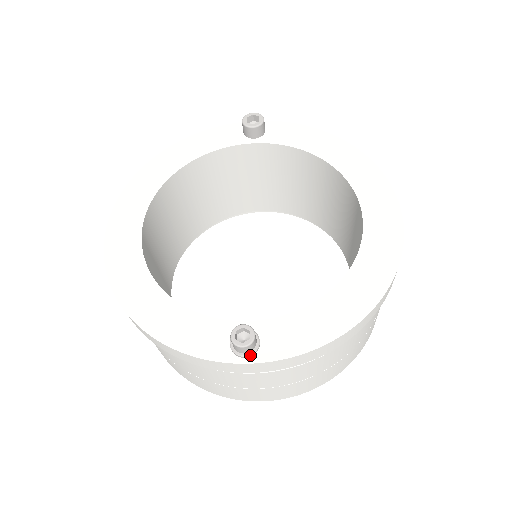
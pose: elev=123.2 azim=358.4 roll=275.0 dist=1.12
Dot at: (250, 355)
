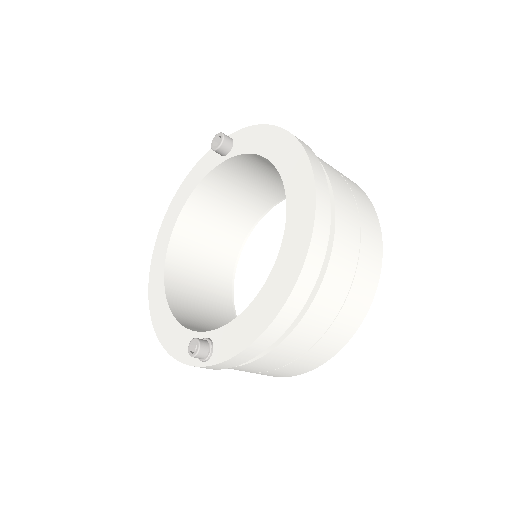
Dot at: (206, 360)
